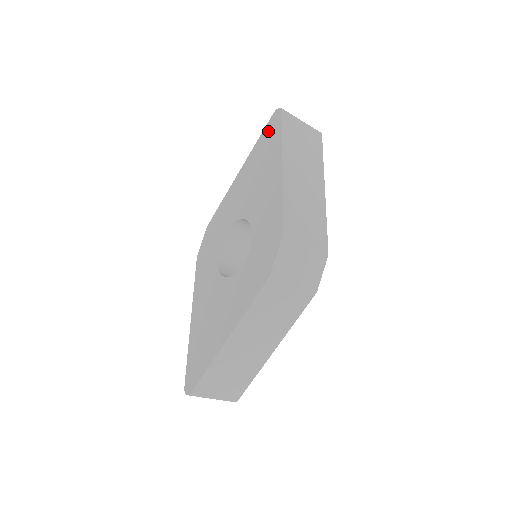
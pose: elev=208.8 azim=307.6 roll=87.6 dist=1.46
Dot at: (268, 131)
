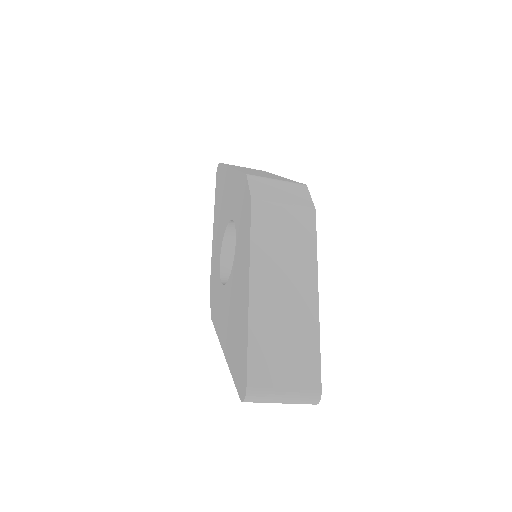
Dot at: (217, 183)
